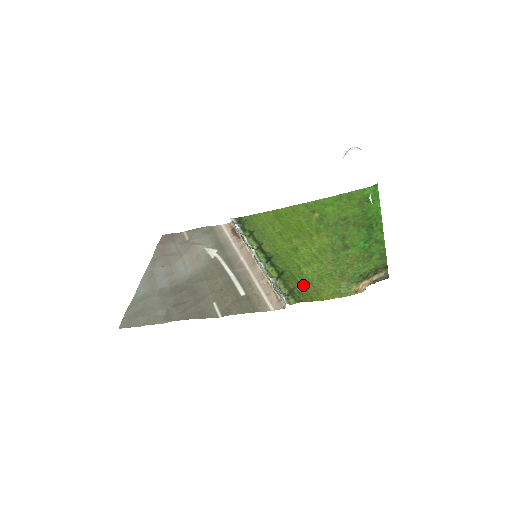
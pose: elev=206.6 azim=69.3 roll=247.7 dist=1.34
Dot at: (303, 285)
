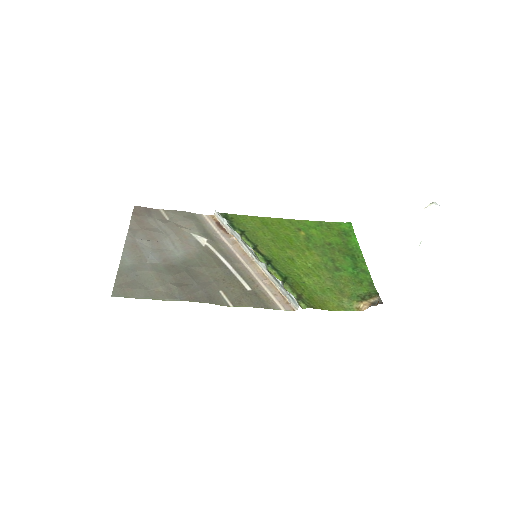
Dot at: (309, 293)
